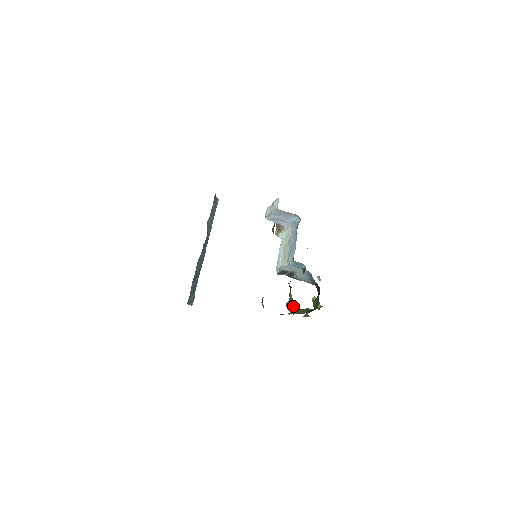
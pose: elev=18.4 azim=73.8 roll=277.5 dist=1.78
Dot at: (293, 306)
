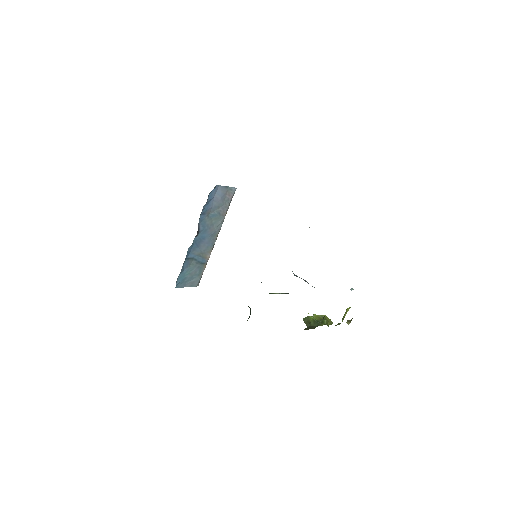
Dot at: occluded
